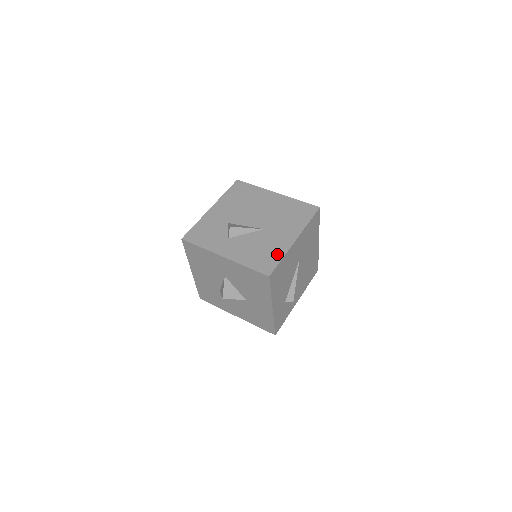
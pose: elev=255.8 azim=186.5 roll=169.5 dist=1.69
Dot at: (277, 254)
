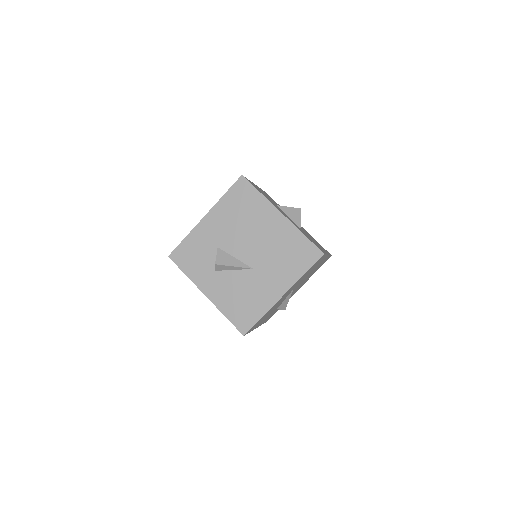
Dot at: (258, 310)
